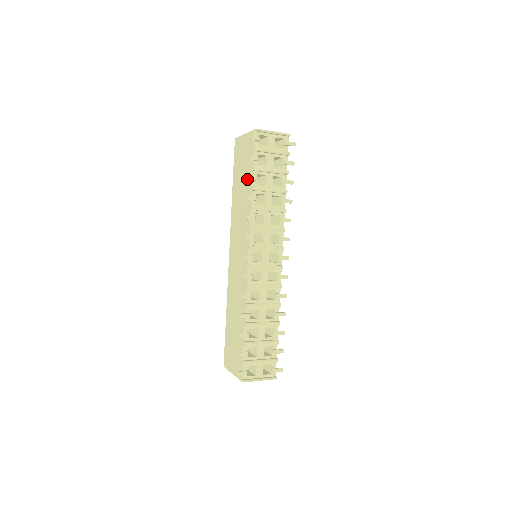
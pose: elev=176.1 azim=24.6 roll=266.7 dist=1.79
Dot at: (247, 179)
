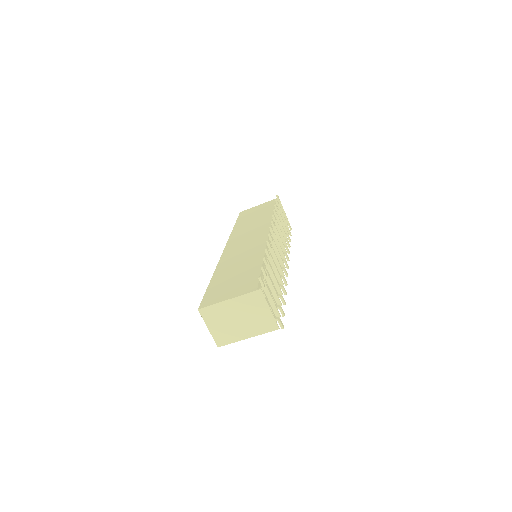
Dot at: (265, 213)
